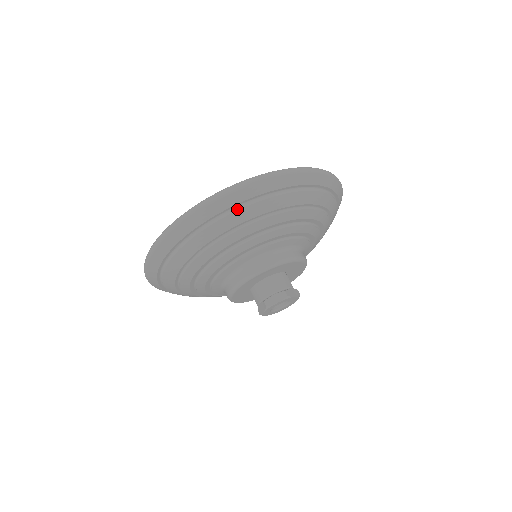
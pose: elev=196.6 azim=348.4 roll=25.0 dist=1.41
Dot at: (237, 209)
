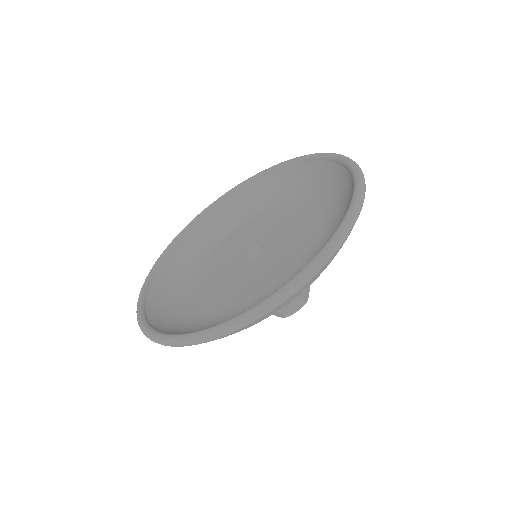
Dot at: (290, 300)
